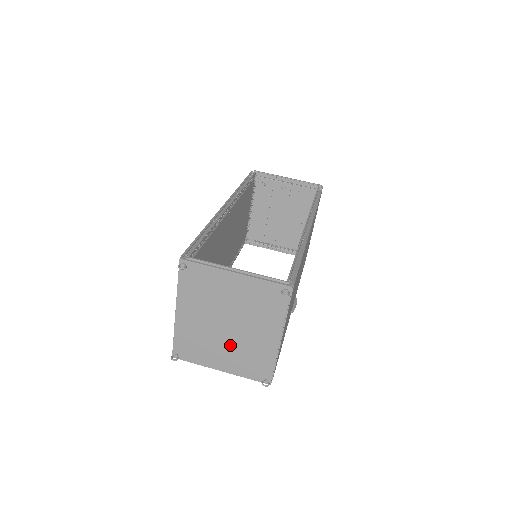
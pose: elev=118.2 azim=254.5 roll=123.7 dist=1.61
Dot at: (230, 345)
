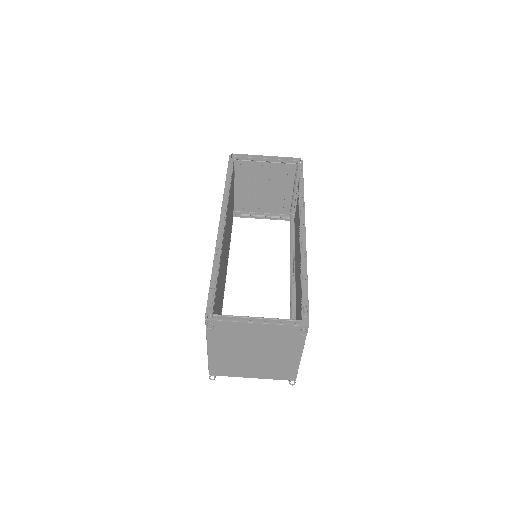
Dot at: (259, 363)
